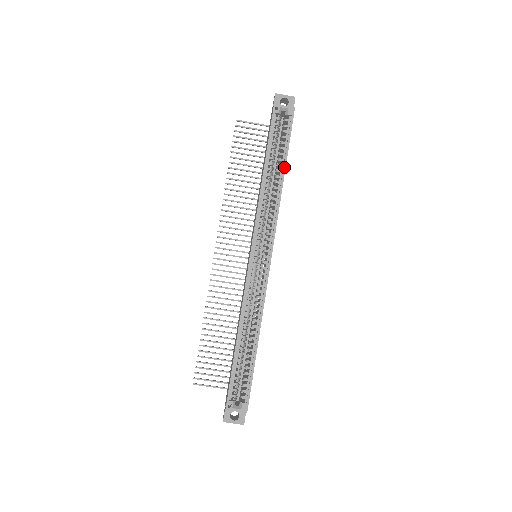
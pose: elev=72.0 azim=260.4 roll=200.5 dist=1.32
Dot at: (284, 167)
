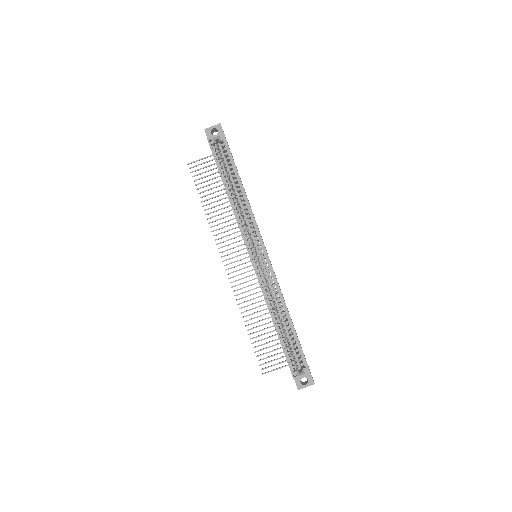
Dot at: (239, 180)
